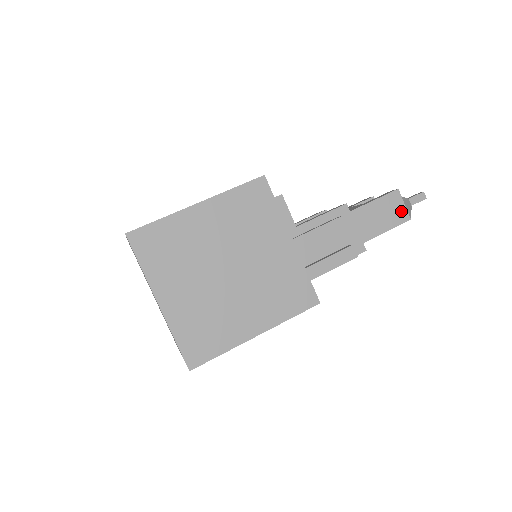
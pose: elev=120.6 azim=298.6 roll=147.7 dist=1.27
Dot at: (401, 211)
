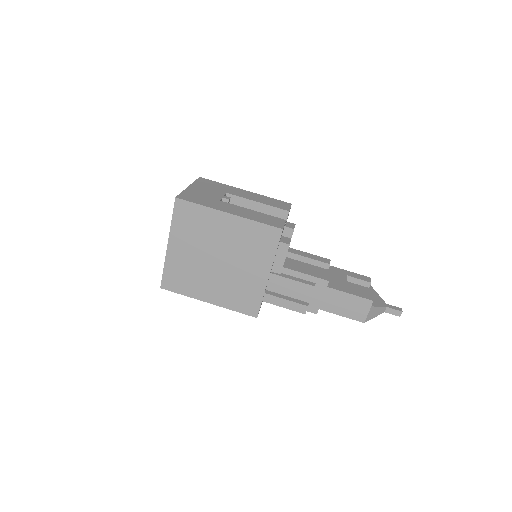
Dot at: (362, 313)
